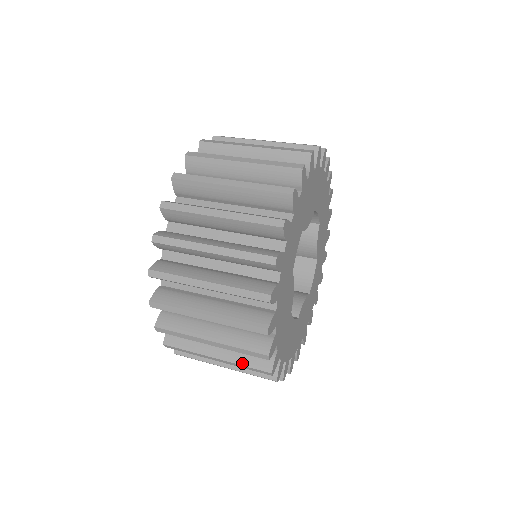
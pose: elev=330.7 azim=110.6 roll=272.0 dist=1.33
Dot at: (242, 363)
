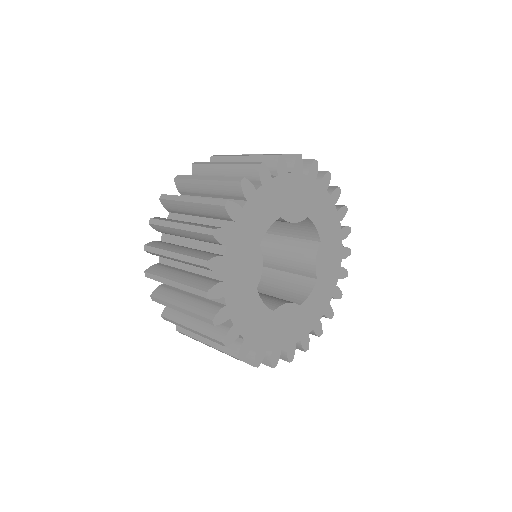
Dot at: (195, 311)
